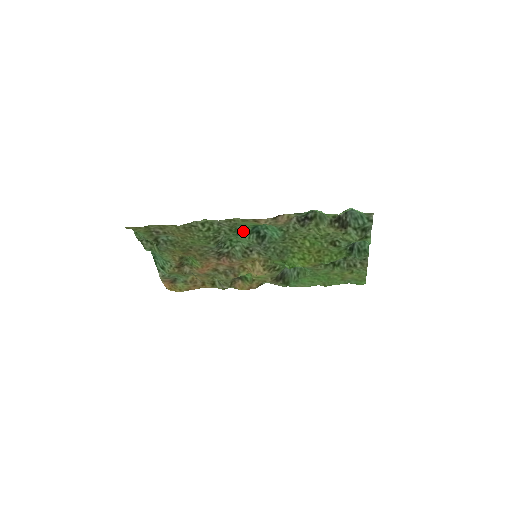
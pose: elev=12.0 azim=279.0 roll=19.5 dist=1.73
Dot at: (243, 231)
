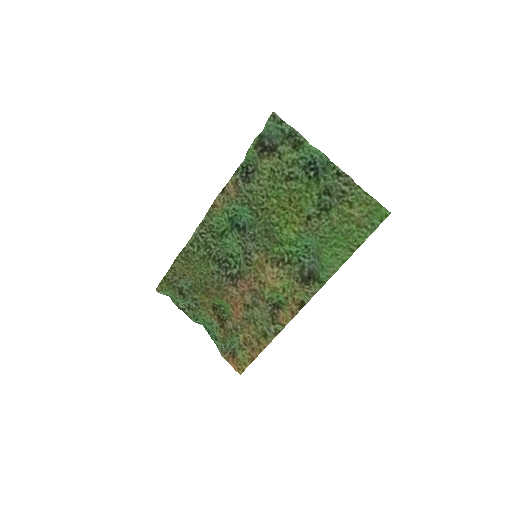
Dot at: (225, 233)
